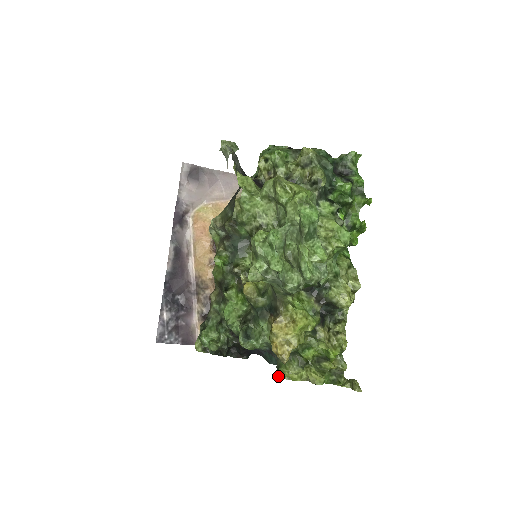
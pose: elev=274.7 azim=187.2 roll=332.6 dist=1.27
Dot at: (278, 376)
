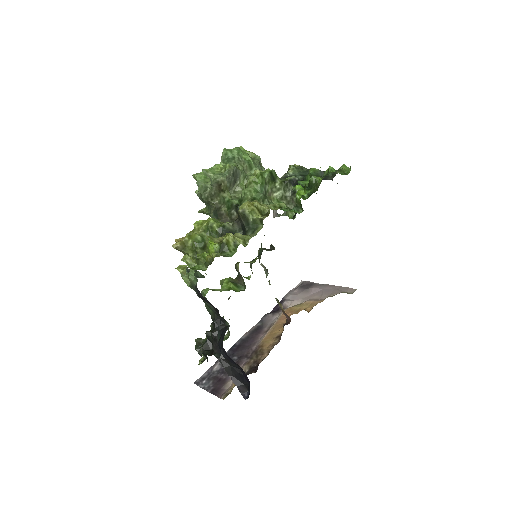
Dot at: occluded
